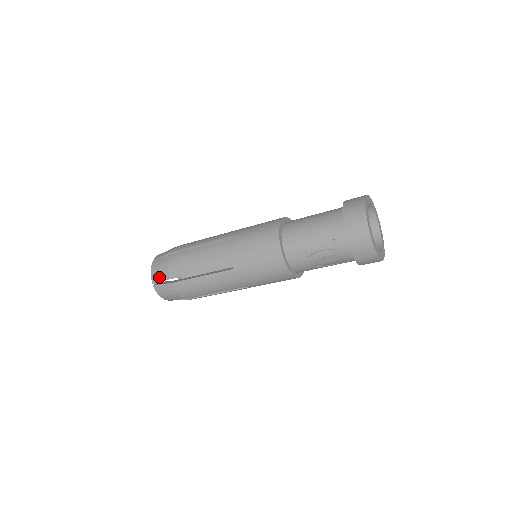
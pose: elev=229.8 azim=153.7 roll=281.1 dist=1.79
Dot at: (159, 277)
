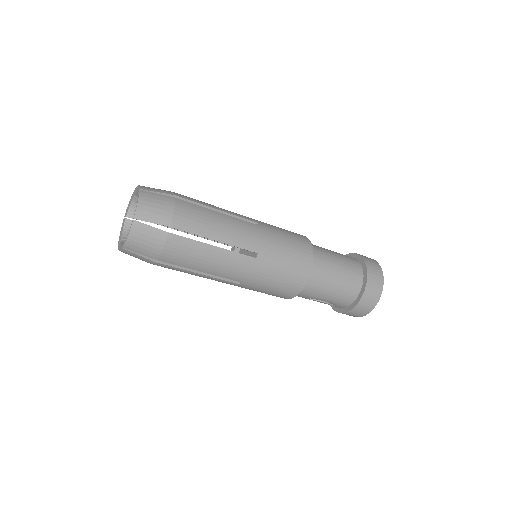
Dot at: (140, 250)
